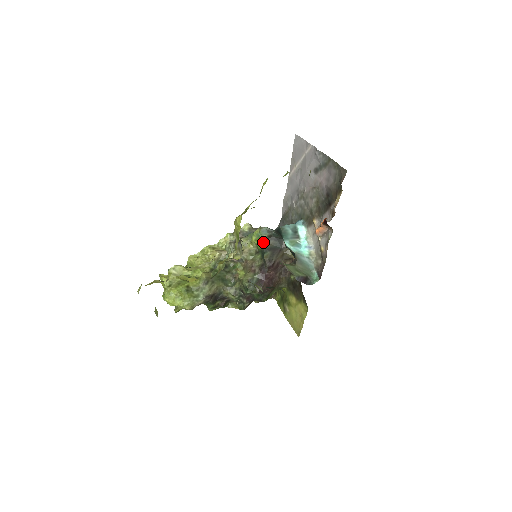
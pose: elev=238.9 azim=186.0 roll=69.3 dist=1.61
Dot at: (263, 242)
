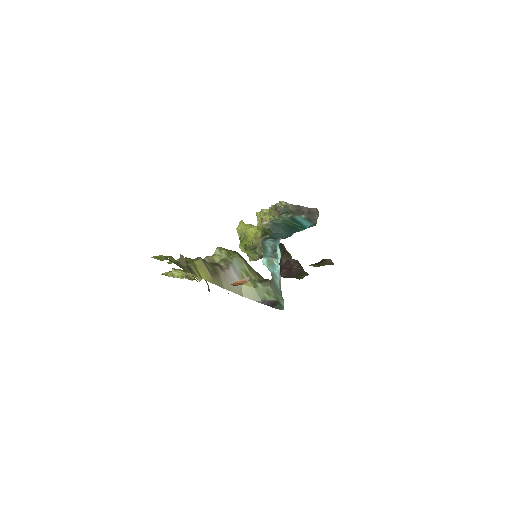
Dot at: occluded
